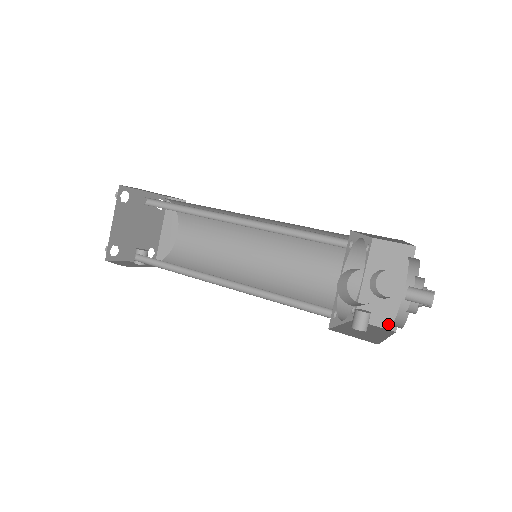
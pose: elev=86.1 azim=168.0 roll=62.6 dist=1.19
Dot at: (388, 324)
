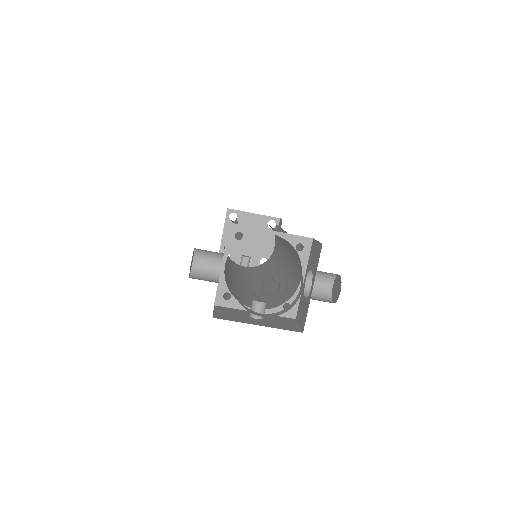
Dot at: (302, 324)
